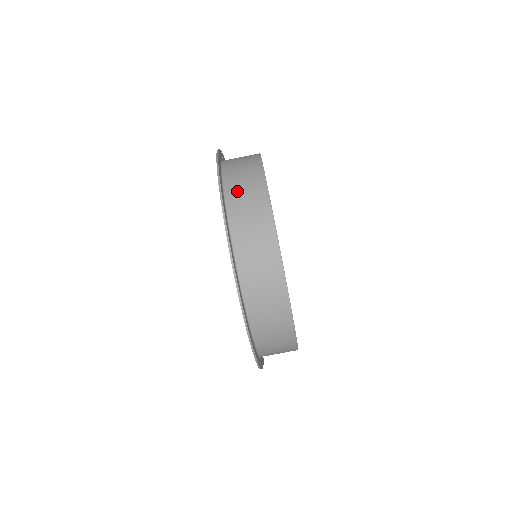
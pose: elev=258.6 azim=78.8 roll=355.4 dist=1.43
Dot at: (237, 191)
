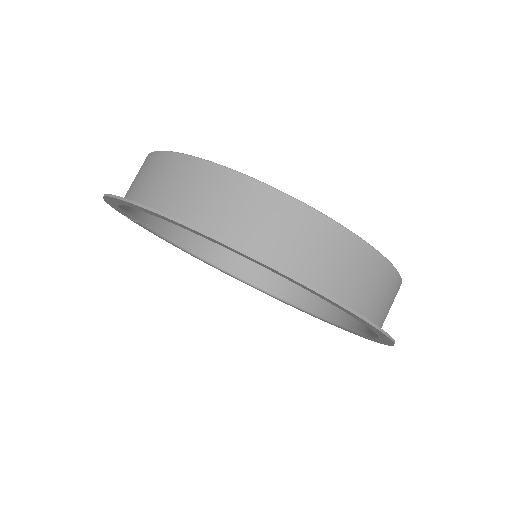
Dot at: (138, 187)
